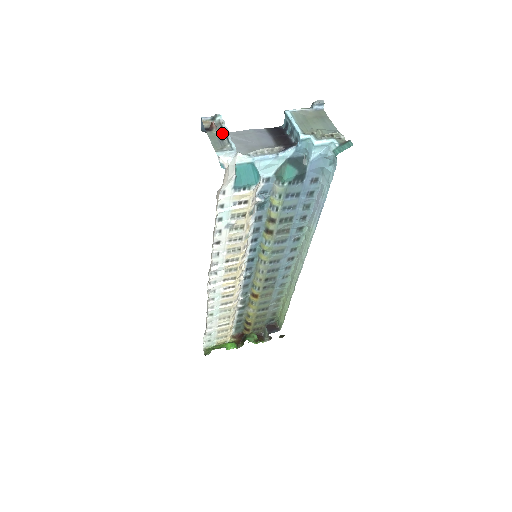
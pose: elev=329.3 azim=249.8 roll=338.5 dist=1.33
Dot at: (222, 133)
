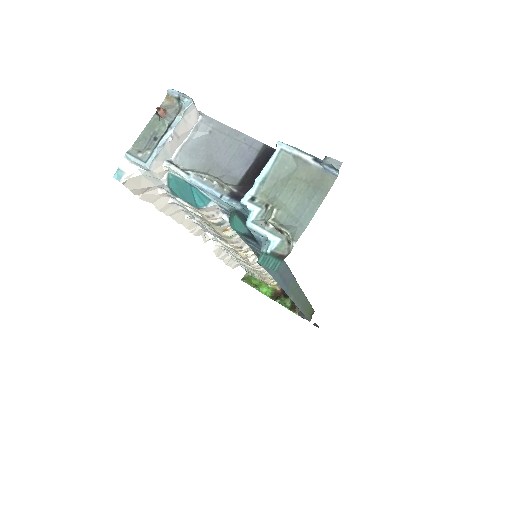
Dot at: (167, 128)
